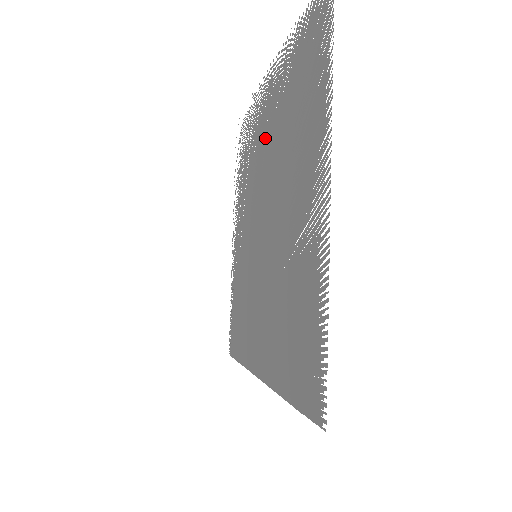
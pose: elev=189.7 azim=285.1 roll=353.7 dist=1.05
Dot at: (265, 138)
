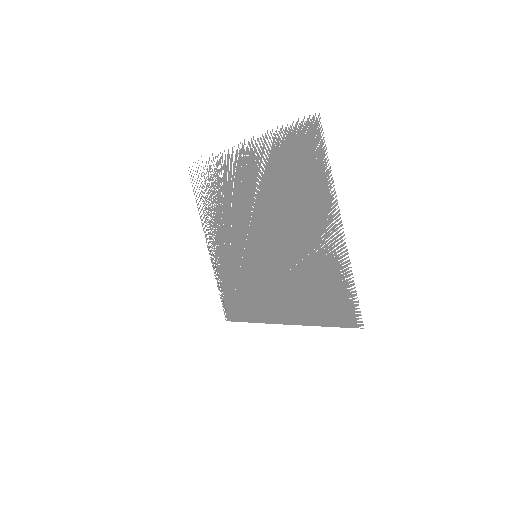
Dot at: (250, 185)
